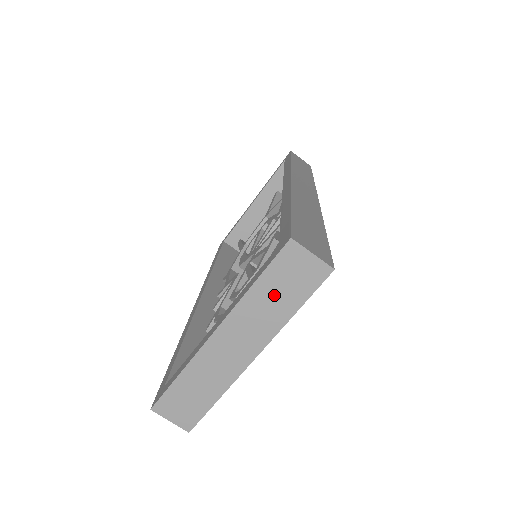
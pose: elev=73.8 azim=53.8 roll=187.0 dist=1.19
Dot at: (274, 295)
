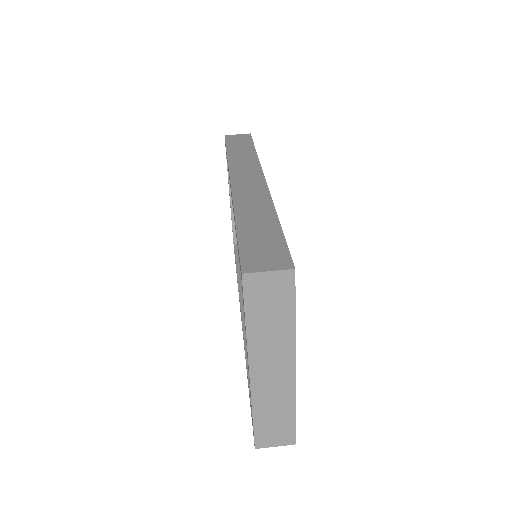
Dot at: (268, 319)
